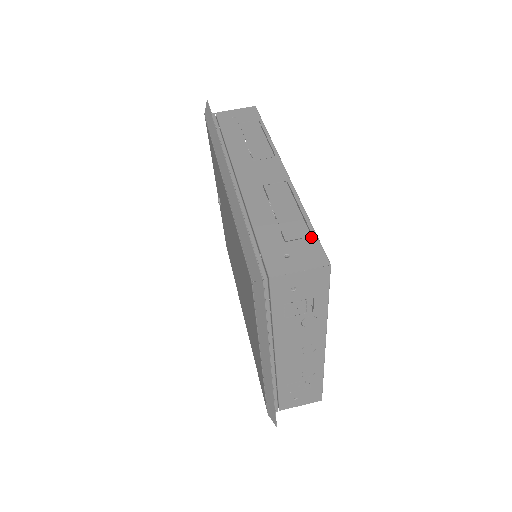
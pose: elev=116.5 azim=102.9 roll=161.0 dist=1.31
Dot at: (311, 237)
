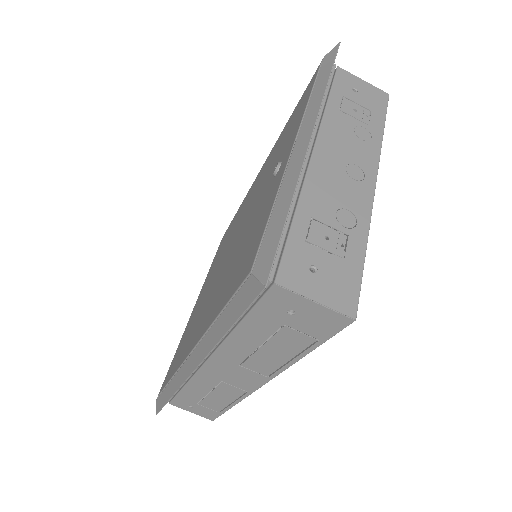
Dot at: (217, 413)
